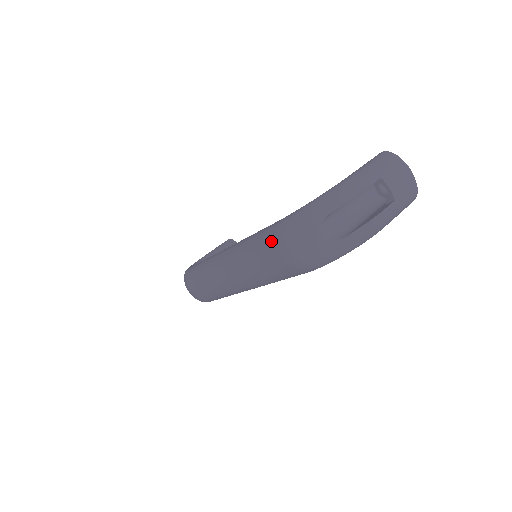
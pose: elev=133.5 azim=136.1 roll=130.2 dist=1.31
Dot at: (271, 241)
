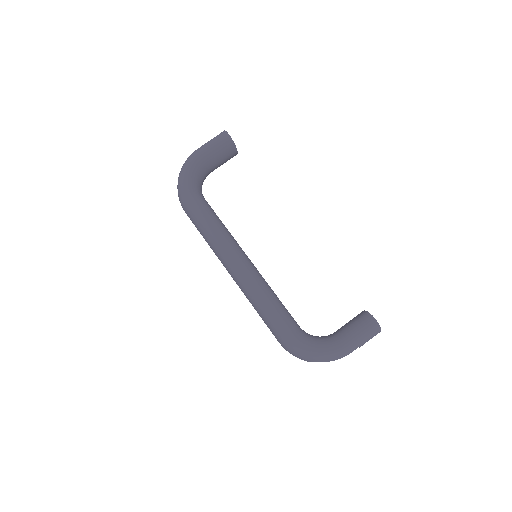
Dot at: (278, 337)
